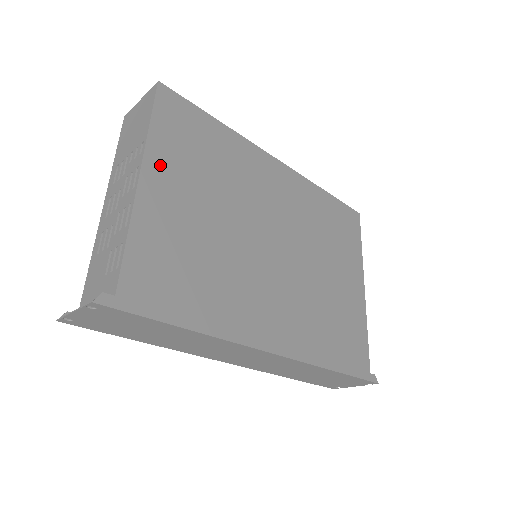
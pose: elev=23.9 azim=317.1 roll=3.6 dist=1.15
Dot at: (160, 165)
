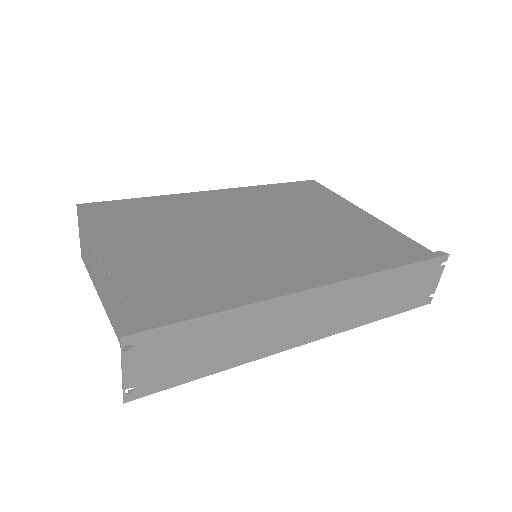
Dot at: (115, 240)
